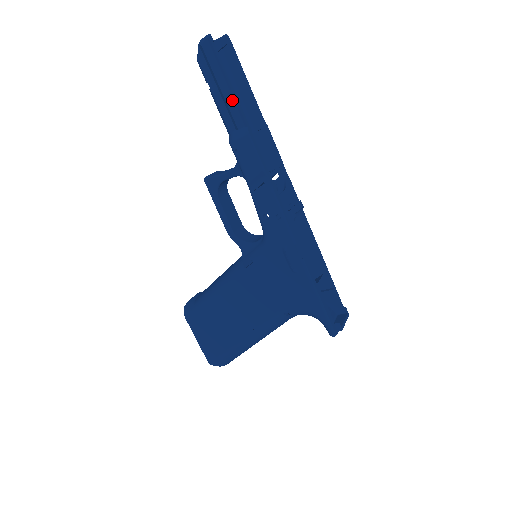
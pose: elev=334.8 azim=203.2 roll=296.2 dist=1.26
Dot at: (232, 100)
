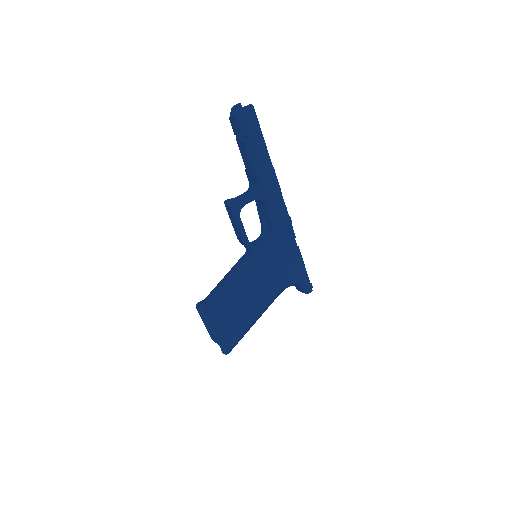
Dot at: (264, 148)
